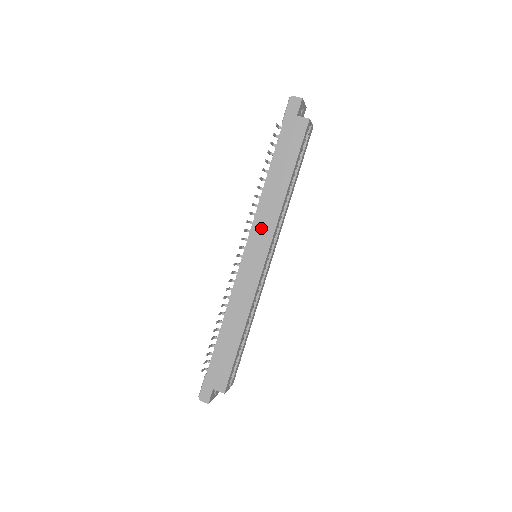
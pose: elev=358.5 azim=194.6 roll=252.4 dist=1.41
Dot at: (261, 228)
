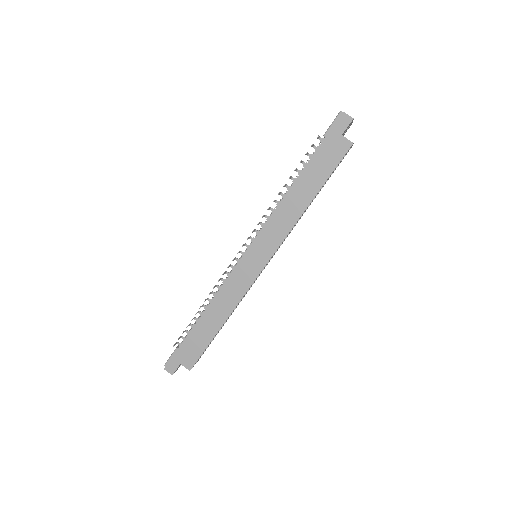
Dot at: (270, 235)
